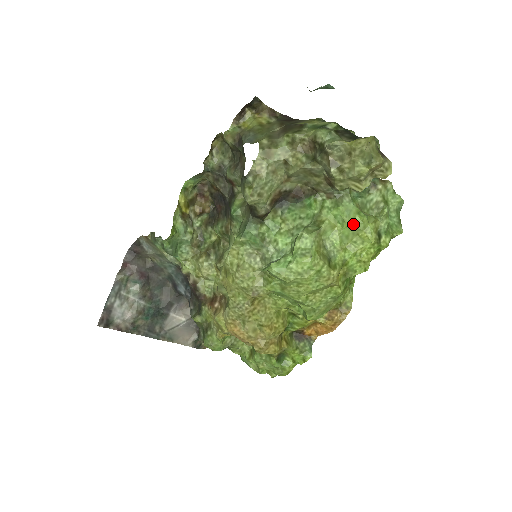
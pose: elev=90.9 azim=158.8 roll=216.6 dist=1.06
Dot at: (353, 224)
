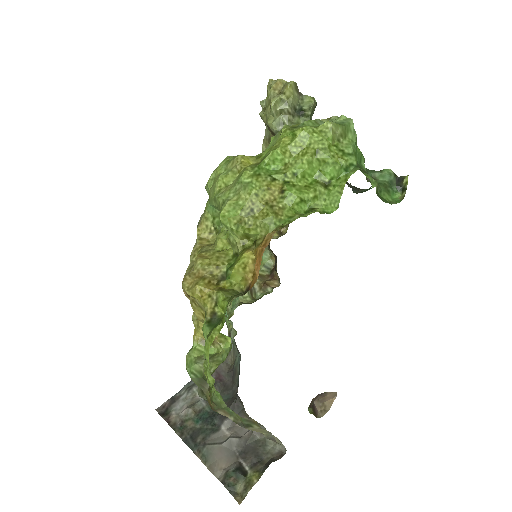
Dot at: (276, 135)
